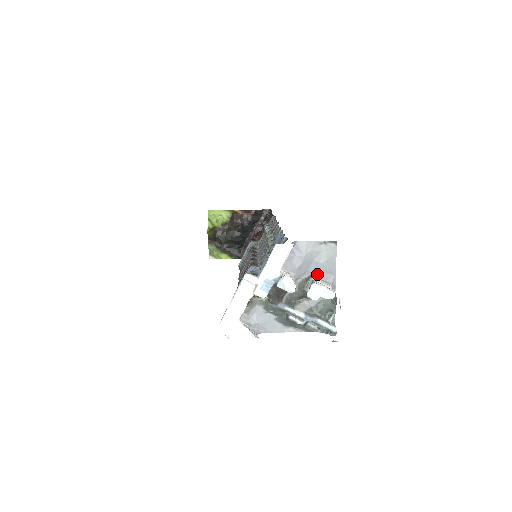
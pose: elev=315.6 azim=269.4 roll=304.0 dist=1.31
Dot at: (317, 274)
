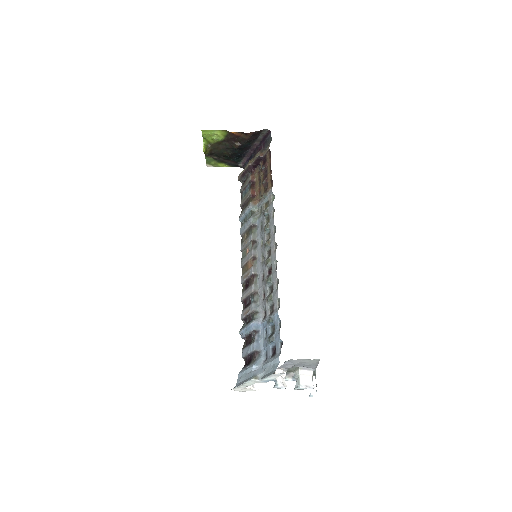
Dot at: (303, 366)
